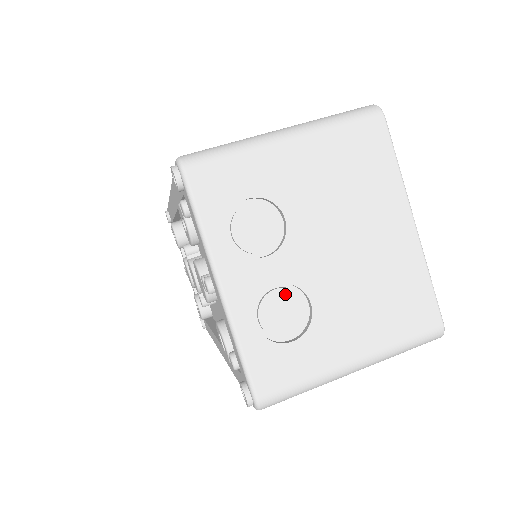
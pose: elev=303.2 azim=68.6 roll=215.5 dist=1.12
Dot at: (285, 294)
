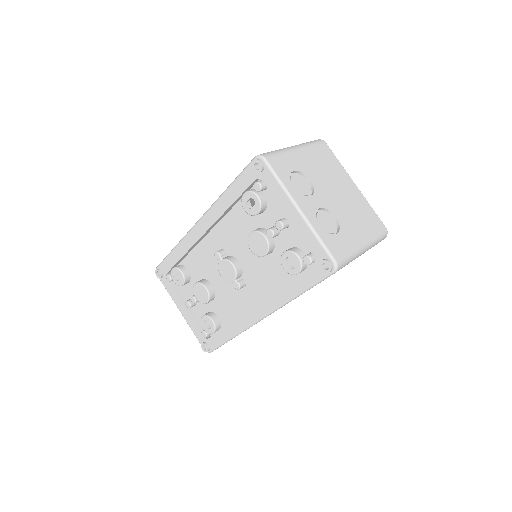
Dot at: (324, 213)
